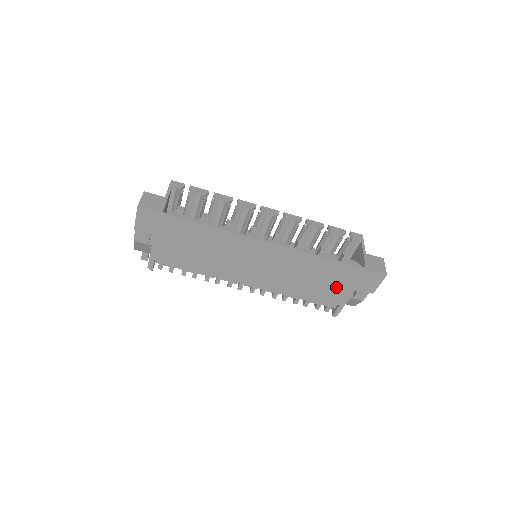
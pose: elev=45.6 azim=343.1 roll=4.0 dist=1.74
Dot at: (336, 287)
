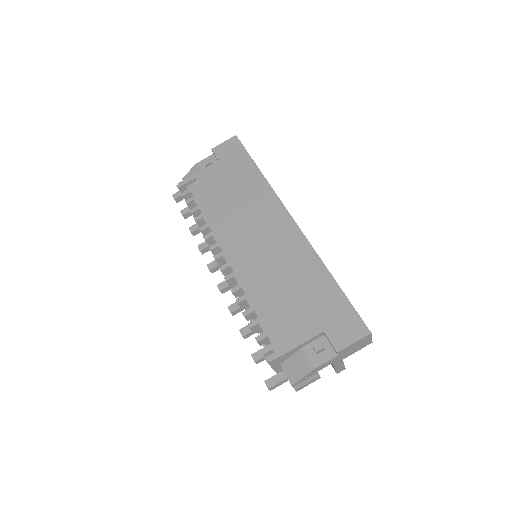
Dot at: (305, 313)
